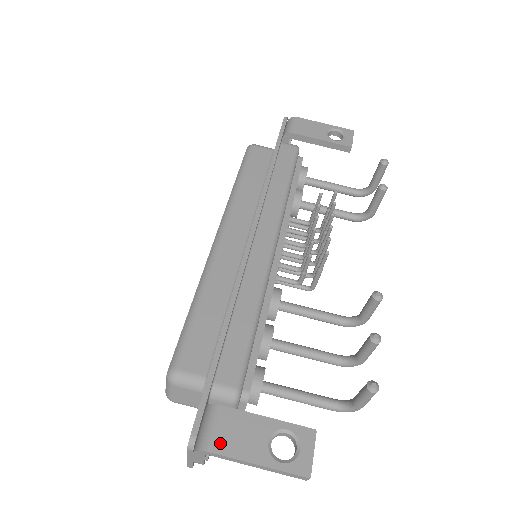
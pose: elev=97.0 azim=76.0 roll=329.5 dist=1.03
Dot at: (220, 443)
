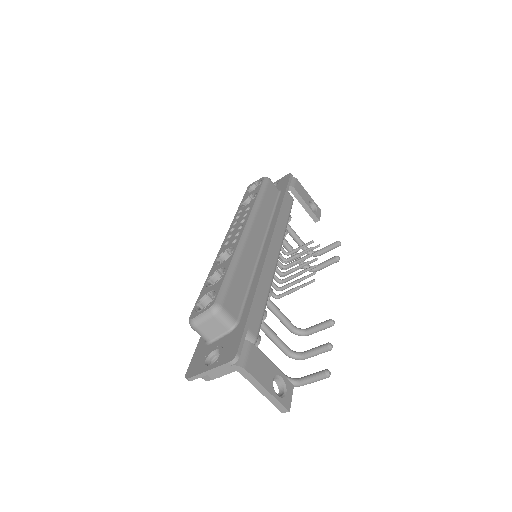
Dot at: (251, 367)
